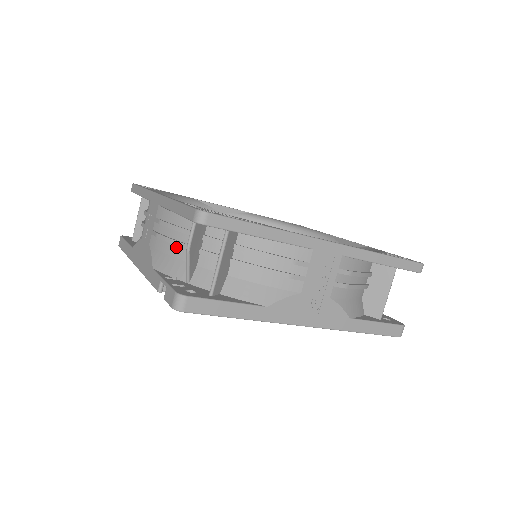
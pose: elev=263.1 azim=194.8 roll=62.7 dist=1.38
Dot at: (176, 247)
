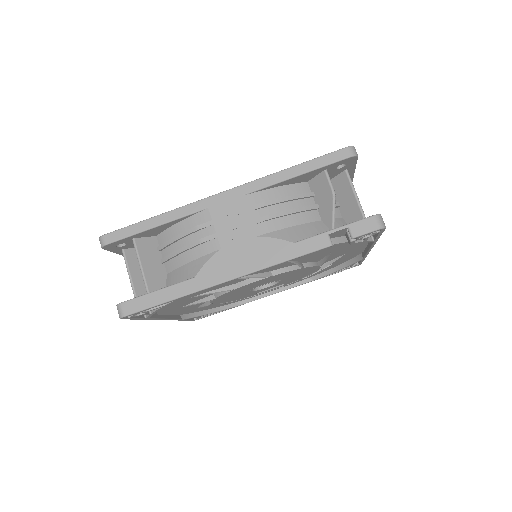
Dot at: (298, 215)
